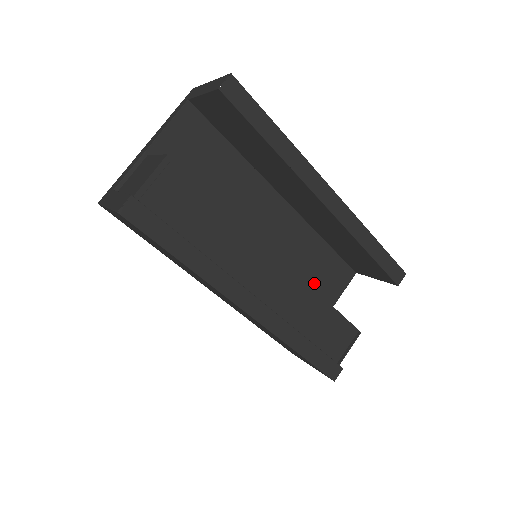
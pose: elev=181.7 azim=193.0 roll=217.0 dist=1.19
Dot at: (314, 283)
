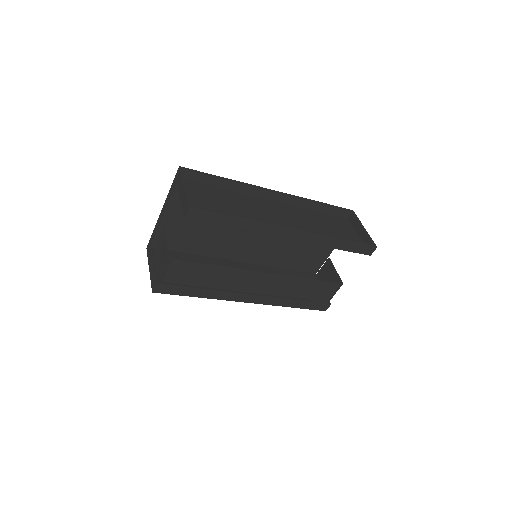
Dot at: occluded
